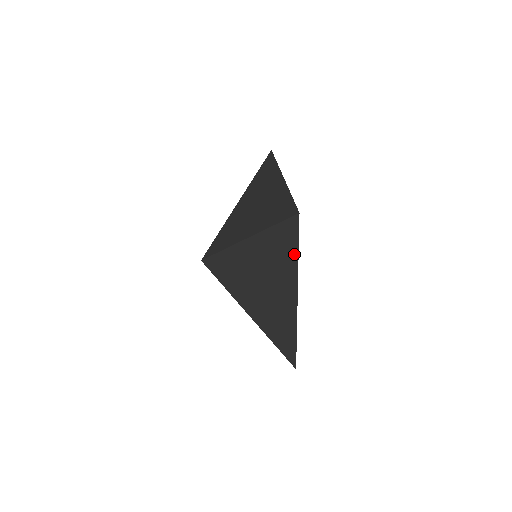
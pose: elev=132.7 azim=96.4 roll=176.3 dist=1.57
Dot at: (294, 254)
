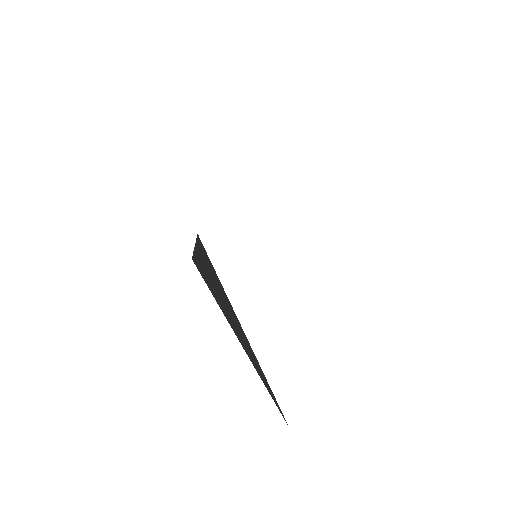
Dot at: occluded
